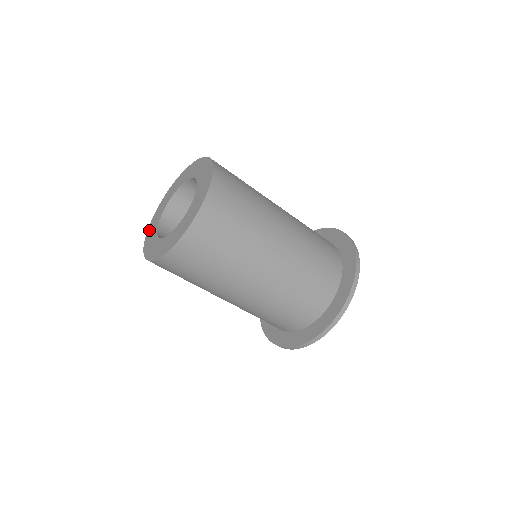
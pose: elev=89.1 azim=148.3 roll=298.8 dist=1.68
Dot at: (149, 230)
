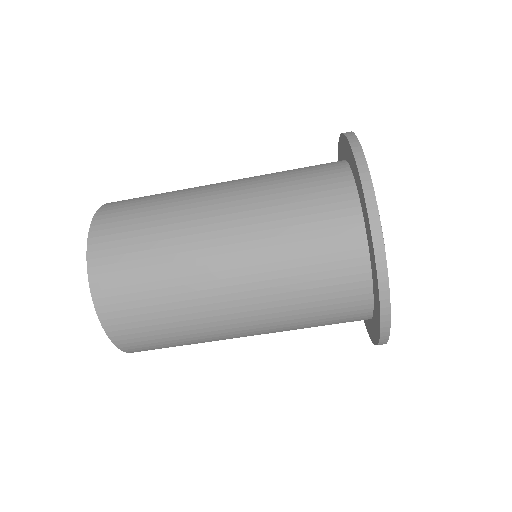
Dot at: occluded
